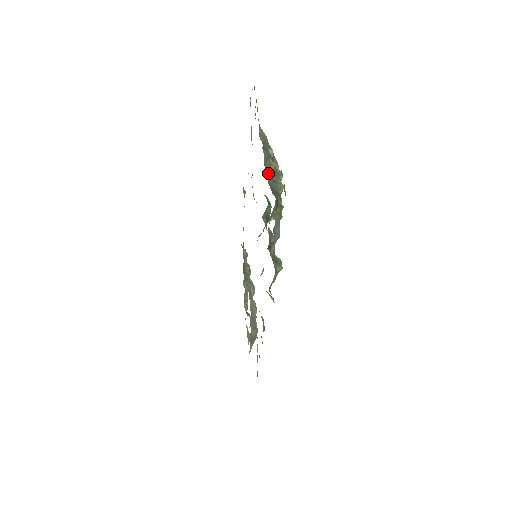
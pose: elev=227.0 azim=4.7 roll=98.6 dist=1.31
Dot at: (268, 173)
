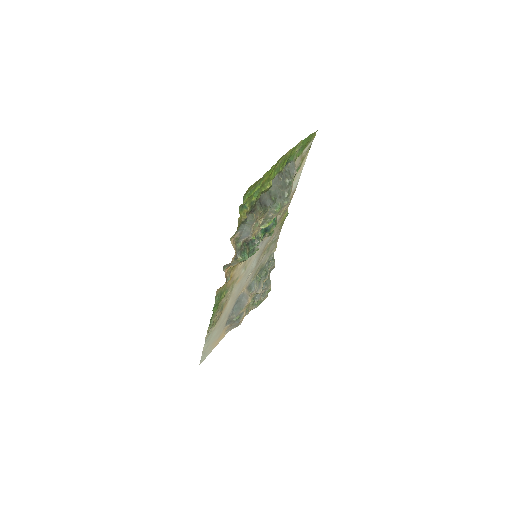
Dot at: (270, 191)
